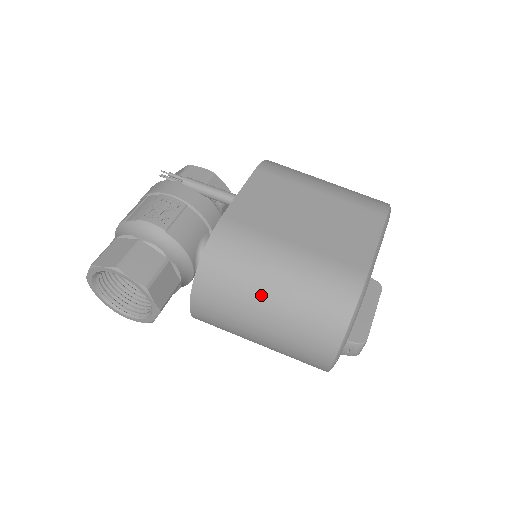
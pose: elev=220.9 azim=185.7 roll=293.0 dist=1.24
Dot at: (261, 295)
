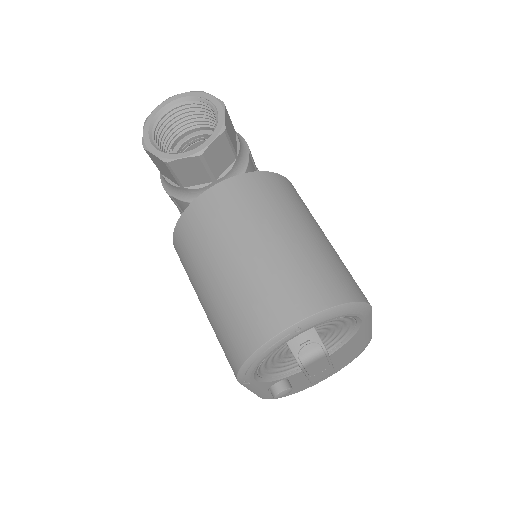
Dot at: (294, 224)
